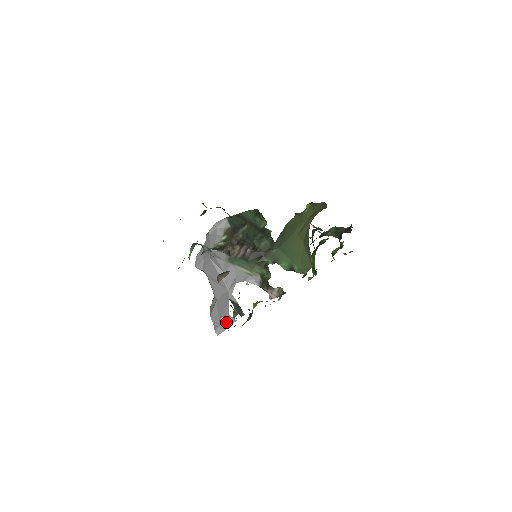
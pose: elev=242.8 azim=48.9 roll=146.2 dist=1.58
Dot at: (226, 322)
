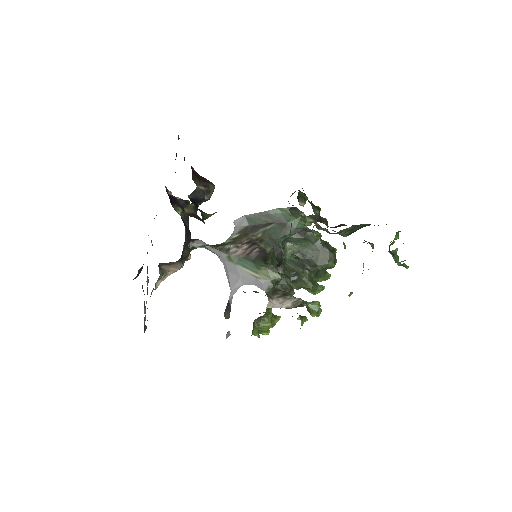
Dot at: occluded
